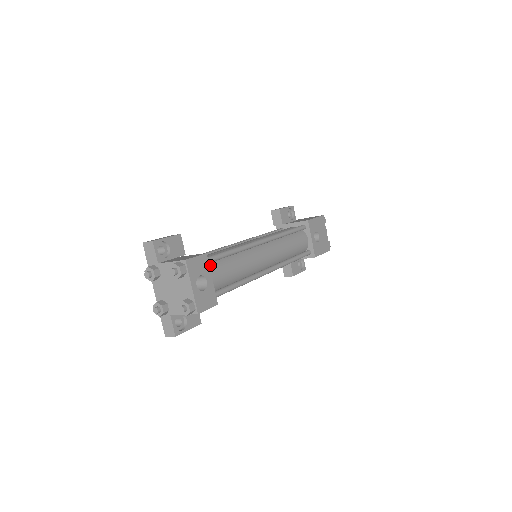
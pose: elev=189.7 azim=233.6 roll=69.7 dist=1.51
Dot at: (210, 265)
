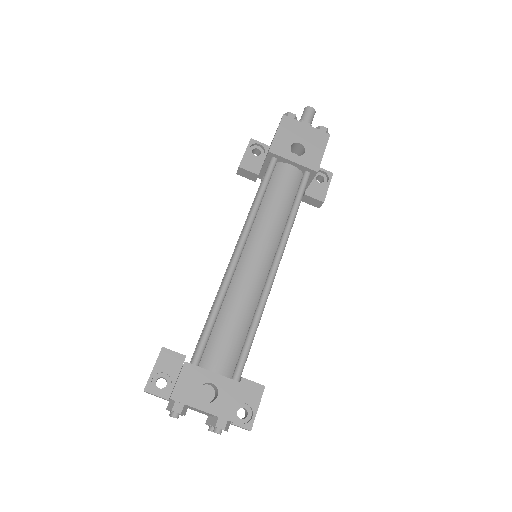
Dot at: (205, 355)
